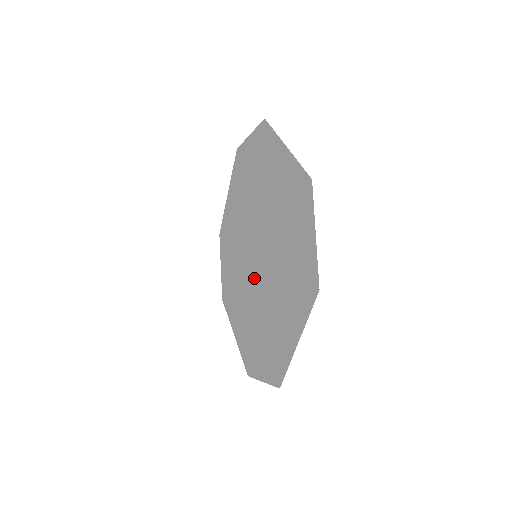
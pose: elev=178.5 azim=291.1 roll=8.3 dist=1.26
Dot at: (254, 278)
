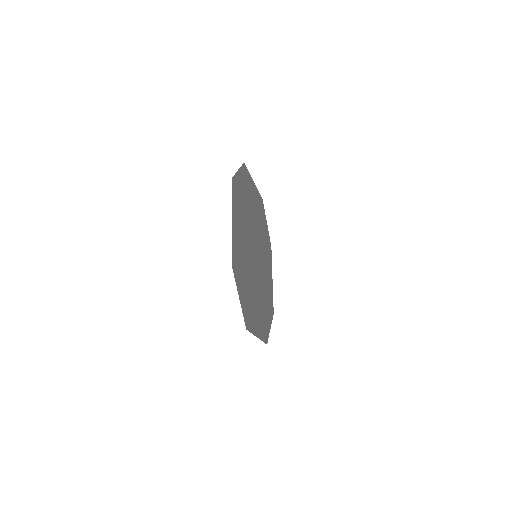
Dot at: (259, 267)
